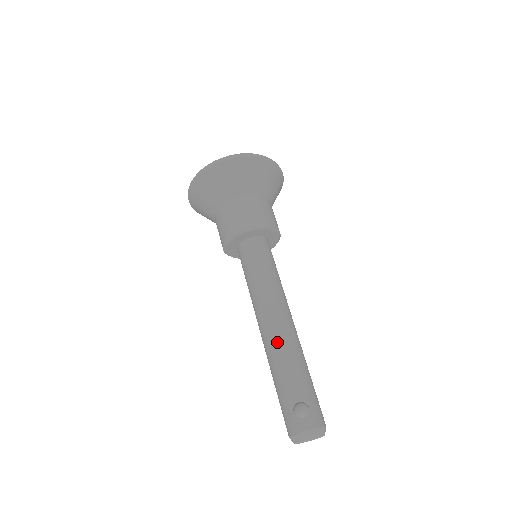
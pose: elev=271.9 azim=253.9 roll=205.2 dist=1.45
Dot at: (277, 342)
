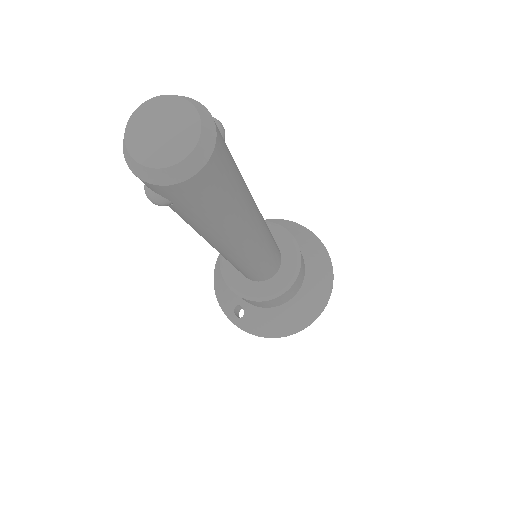
Dot at: occluded
